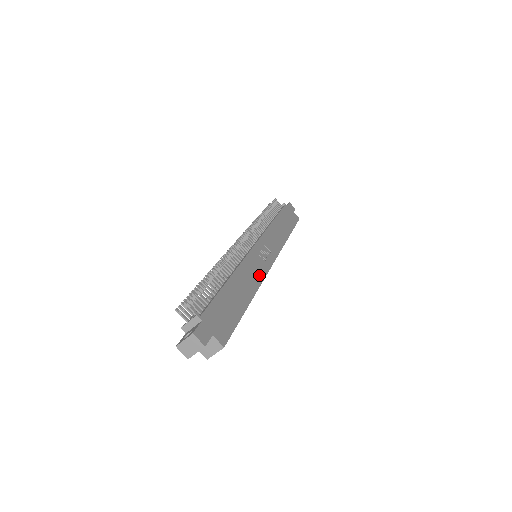
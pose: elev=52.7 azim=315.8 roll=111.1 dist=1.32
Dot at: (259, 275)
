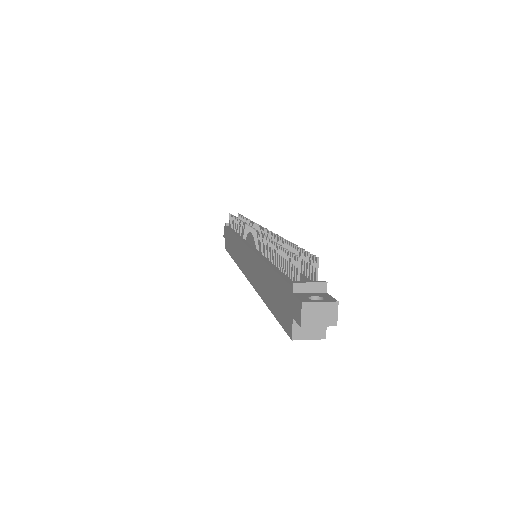
Dot at: occluded
